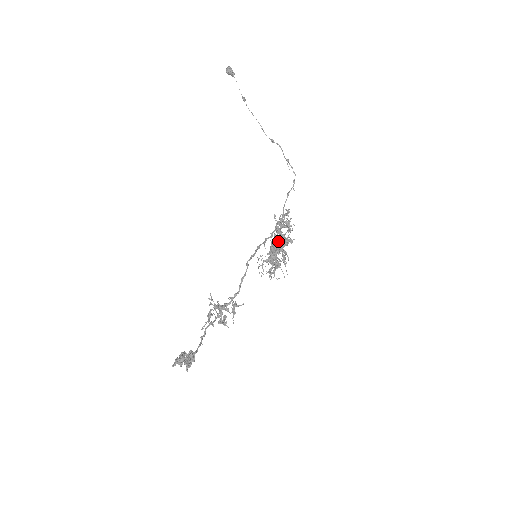
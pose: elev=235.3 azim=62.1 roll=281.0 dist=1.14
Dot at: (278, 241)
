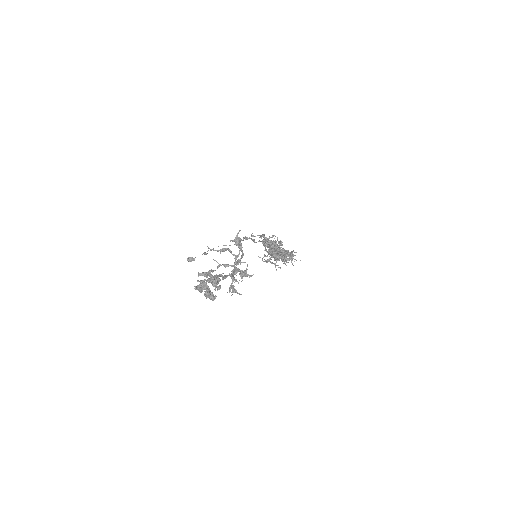
Dot at: occluded
